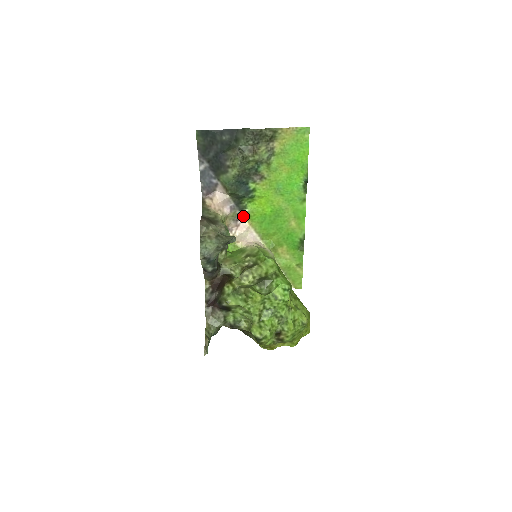
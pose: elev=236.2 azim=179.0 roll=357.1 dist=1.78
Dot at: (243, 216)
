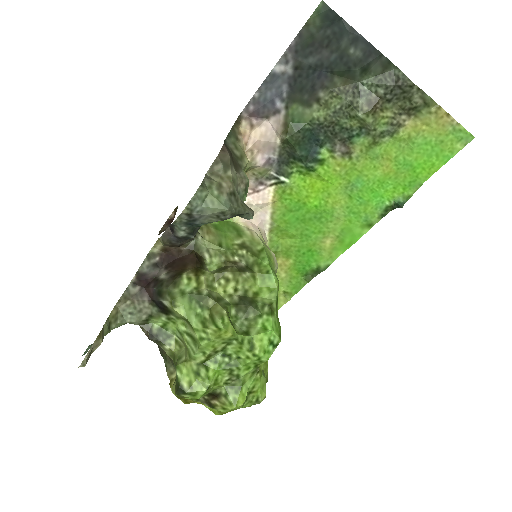
Dot at: (274, 184)
